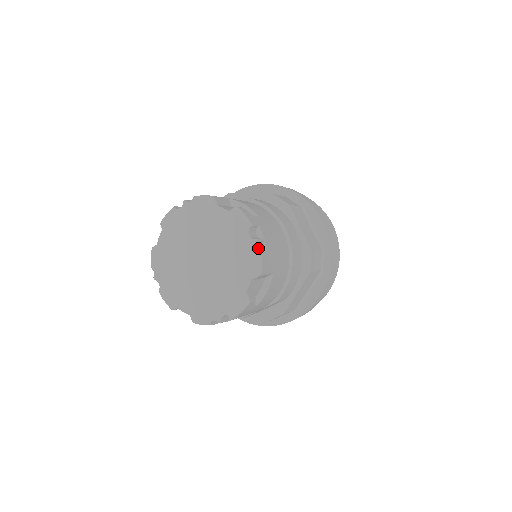
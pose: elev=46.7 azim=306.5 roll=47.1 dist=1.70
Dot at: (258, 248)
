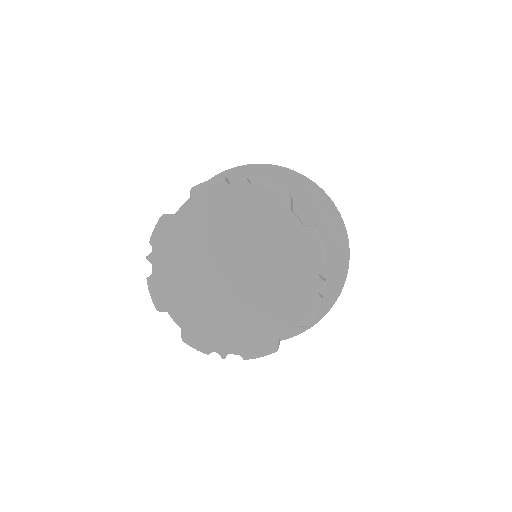
Dot at: occluded
